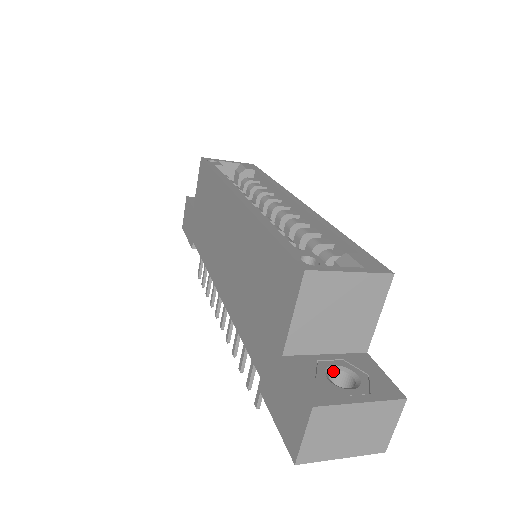
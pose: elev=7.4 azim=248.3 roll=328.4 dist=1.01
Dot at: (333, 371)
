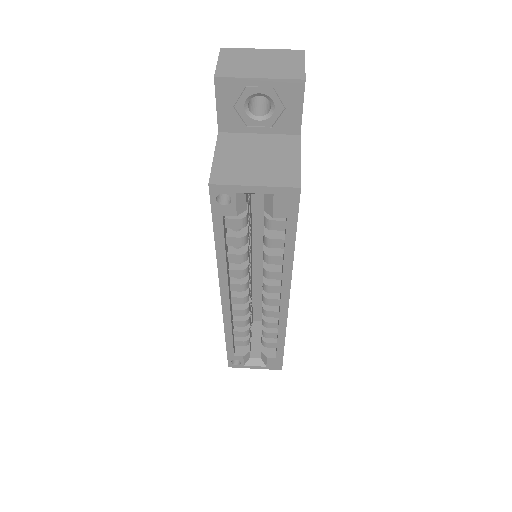
Dot at: occluded
